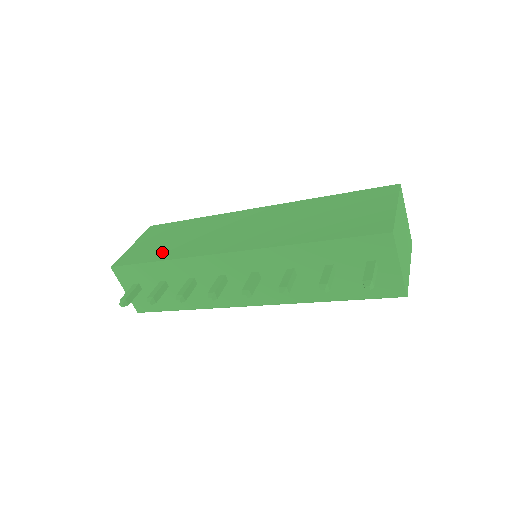
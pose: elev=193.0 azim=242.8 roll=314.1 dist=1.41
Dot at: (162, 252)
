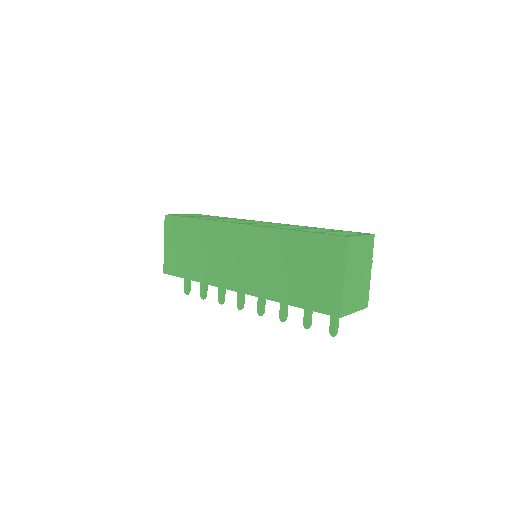
Dot at: (191, 268)
